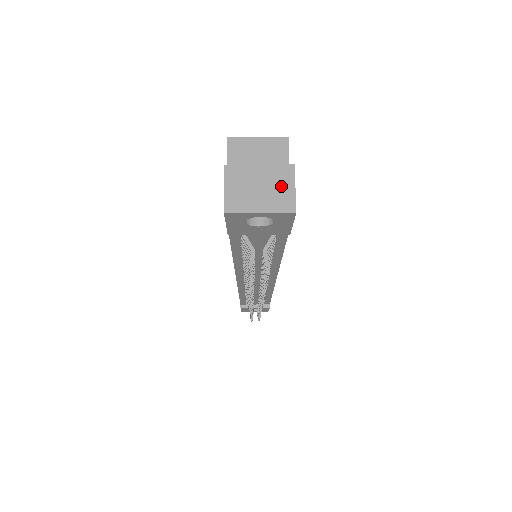
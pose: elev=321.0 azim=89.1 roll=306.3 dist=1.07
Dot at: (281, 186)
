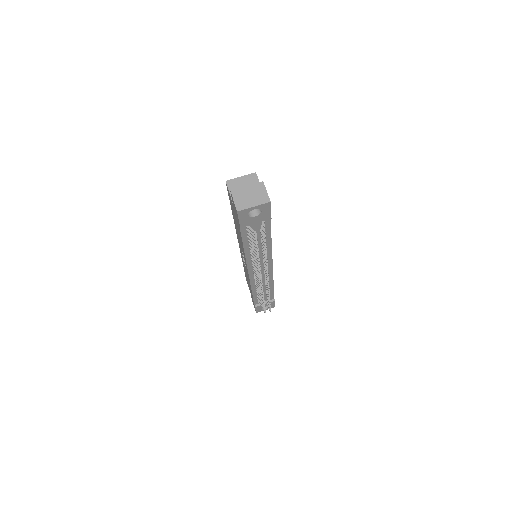
Dot at: (260, 192)
